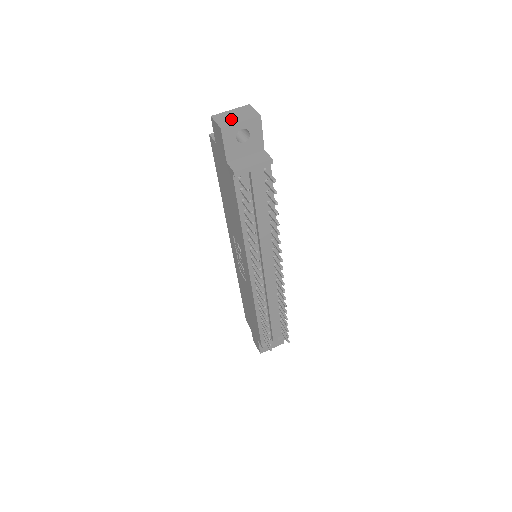
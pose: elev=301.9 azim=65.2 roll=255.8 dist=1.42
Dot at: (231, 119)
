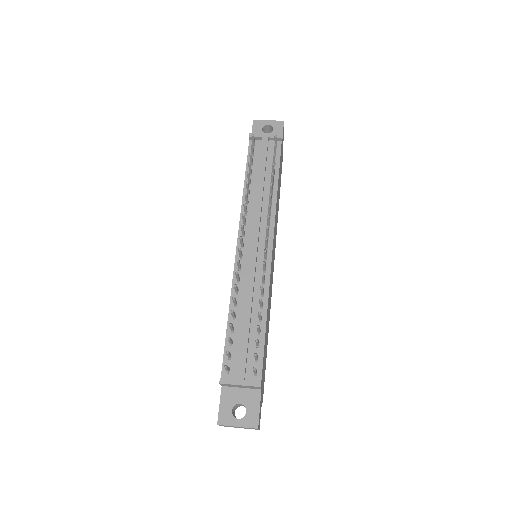
Dot at: occluded
